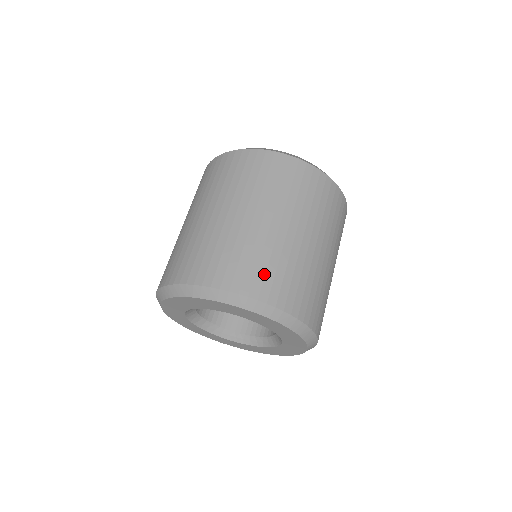
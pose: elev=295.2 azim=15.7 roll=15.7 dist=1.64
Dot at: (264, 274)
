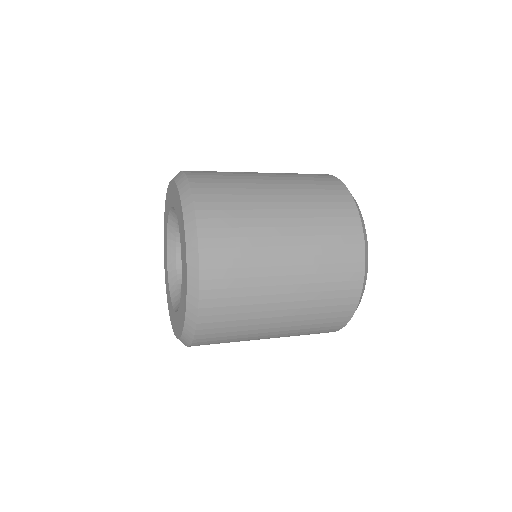
Dot at: (216, 182)
